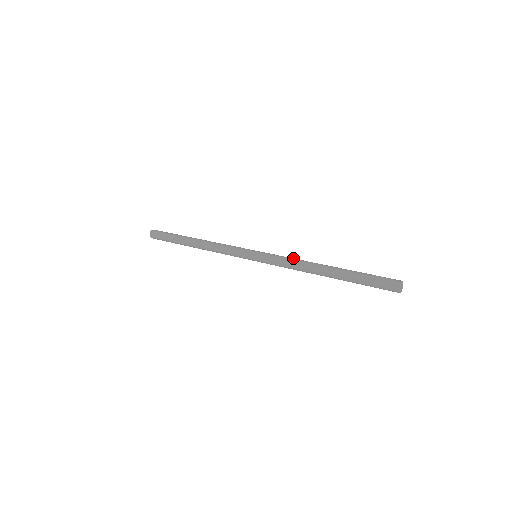
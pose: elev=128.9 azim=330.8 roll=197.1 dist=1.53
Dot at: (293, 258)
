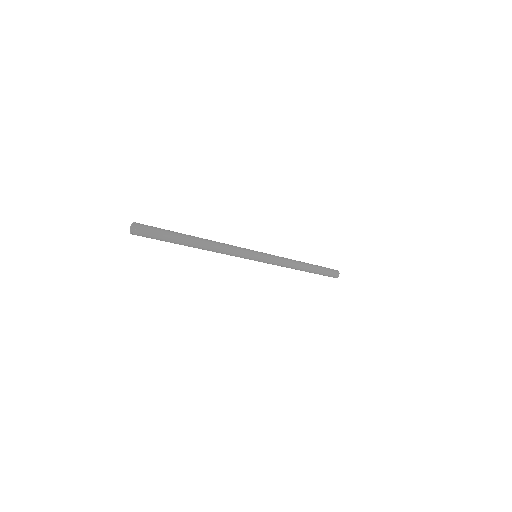
Dot at: (286, 261)
